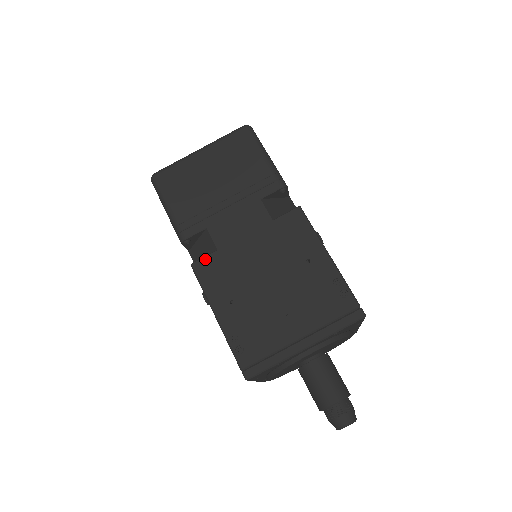
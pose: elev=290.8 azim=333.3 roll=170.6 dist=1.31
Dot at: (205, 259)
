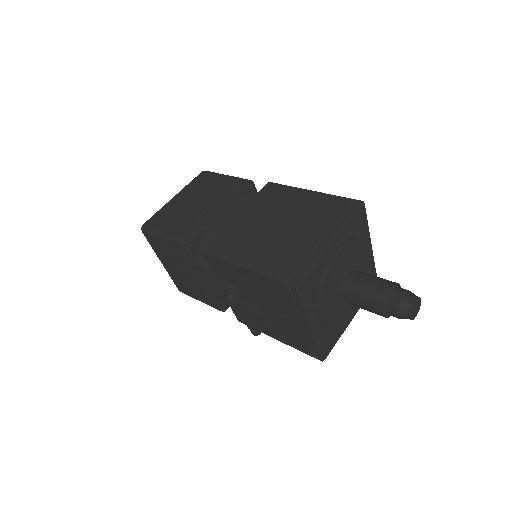
Dot at: (212, 241)
